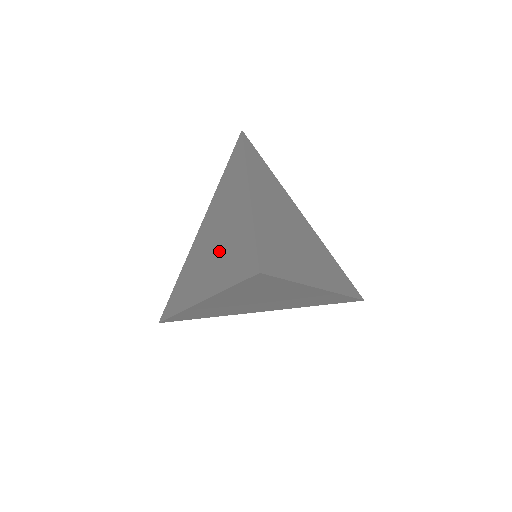
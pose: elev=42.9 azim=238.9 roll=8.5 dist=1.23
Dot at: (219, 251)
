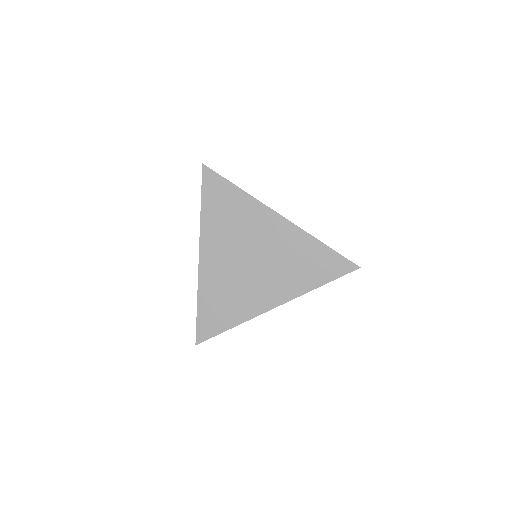
Dot at: occluded
